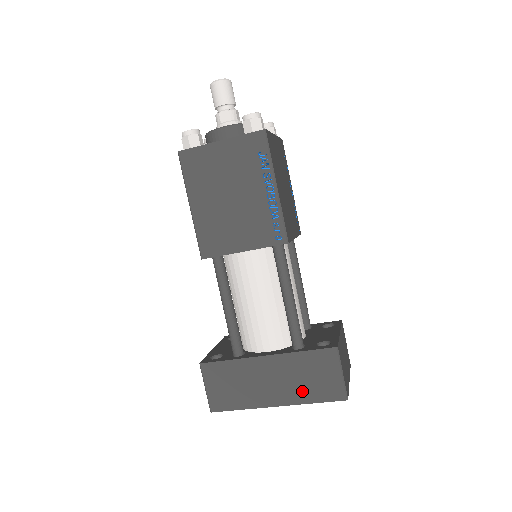
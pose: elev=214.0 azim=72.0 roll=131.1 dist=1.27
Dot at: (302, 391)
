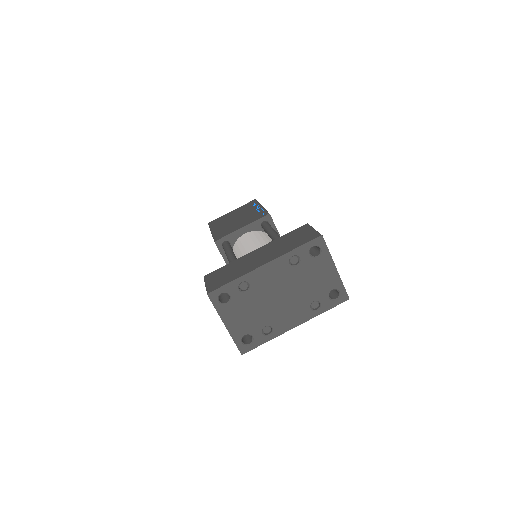
Dot at: (285, 248)
